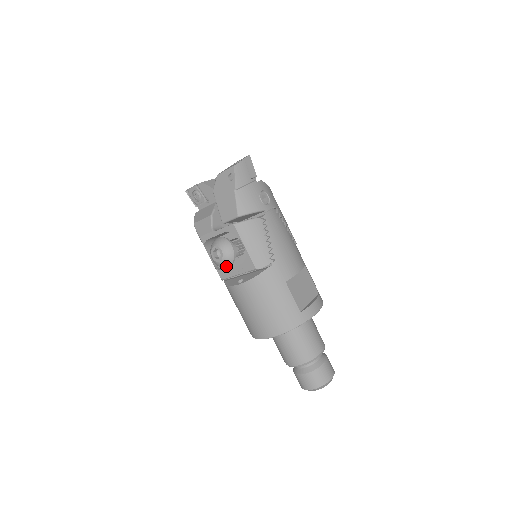
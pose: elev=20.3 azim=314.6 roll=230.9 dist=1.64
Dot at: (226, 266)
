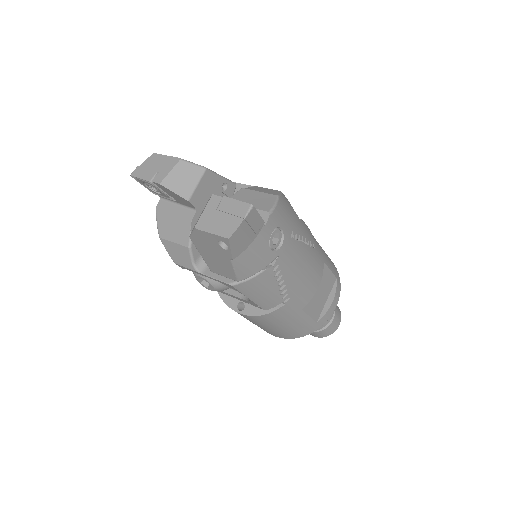
Dot at: occluded
